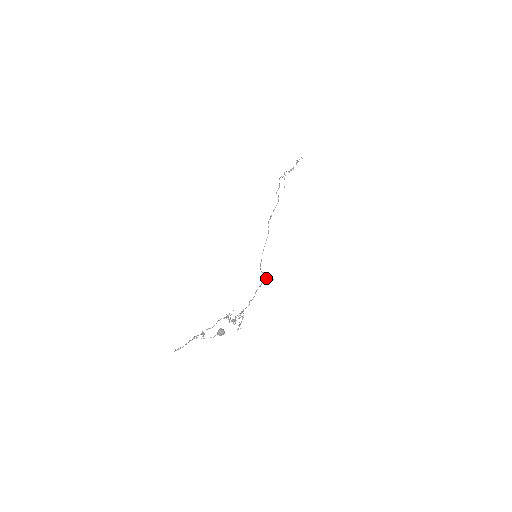
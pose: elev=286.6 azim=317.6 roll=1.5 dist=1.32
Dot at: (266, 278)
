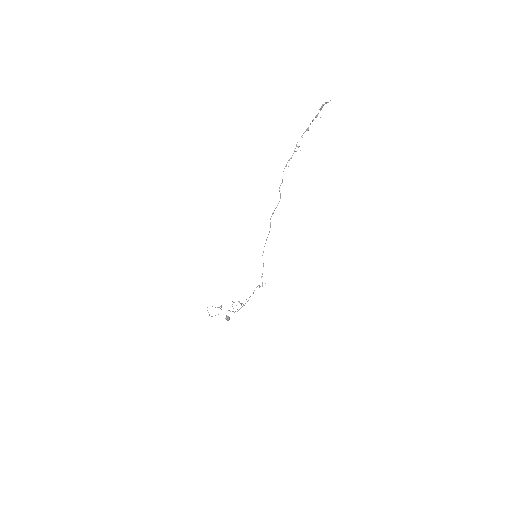
Dot at: occluded
